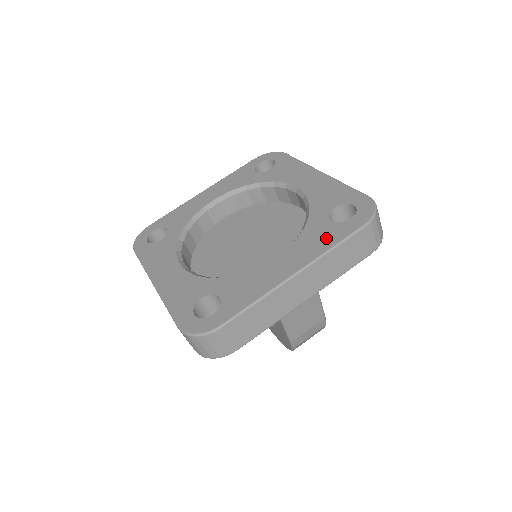
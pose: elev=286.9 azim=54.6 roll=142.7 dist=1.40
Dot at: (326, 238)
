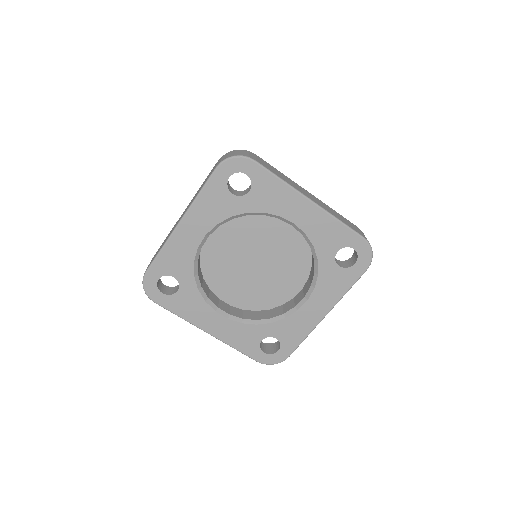
Dot at: (340, 284)
